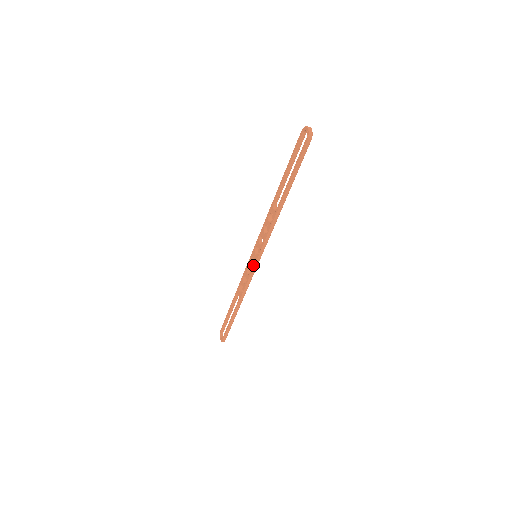
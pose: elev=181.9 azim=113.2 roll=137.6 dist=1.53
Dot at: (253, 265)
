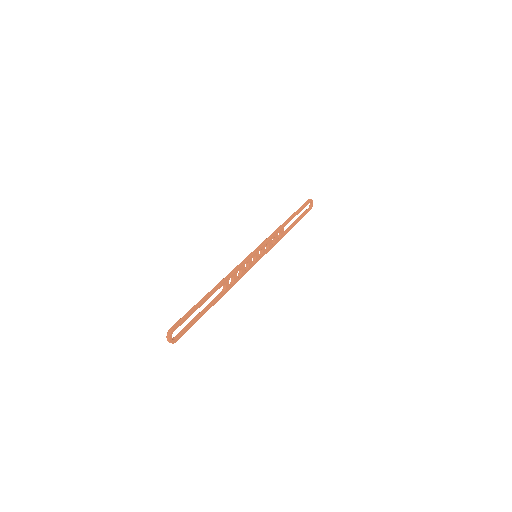
Dot at: occluded
